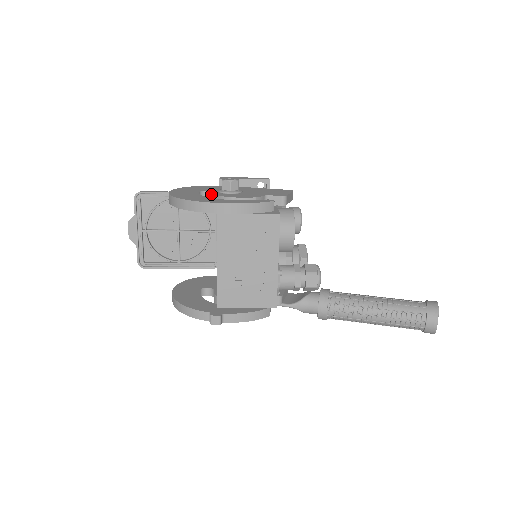
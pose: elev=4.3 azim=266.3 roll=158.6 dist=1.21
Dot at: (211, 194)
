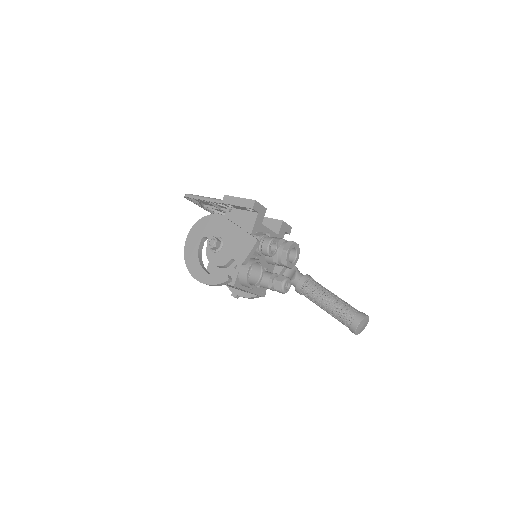
Dot at: occluded
